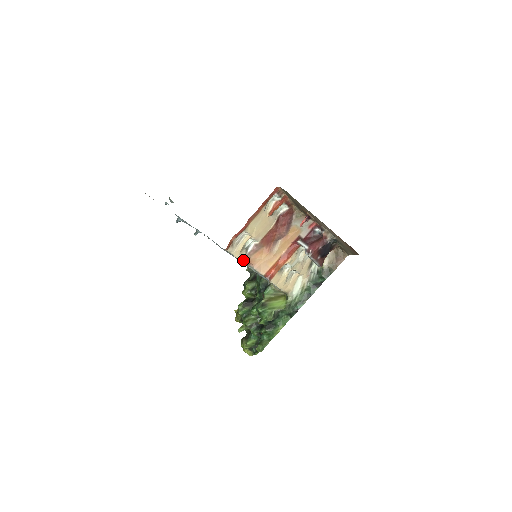
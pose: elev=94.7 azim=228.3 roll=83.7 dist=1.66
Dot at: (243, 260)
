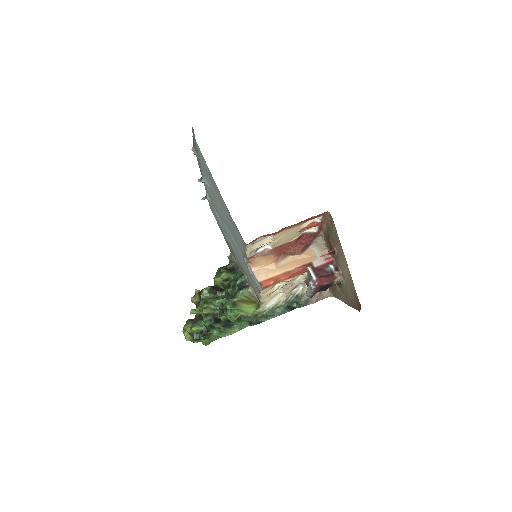
Dot at: (248, 257)
